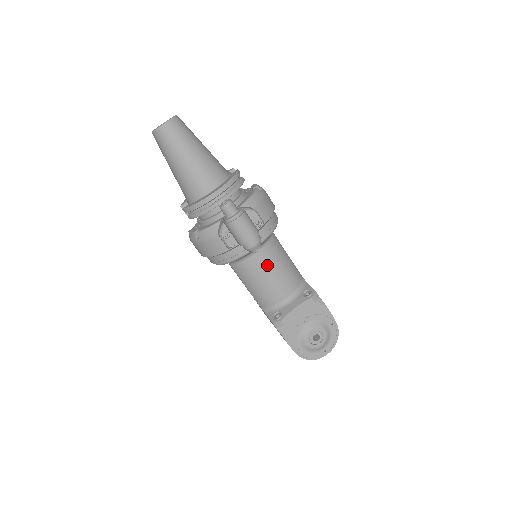
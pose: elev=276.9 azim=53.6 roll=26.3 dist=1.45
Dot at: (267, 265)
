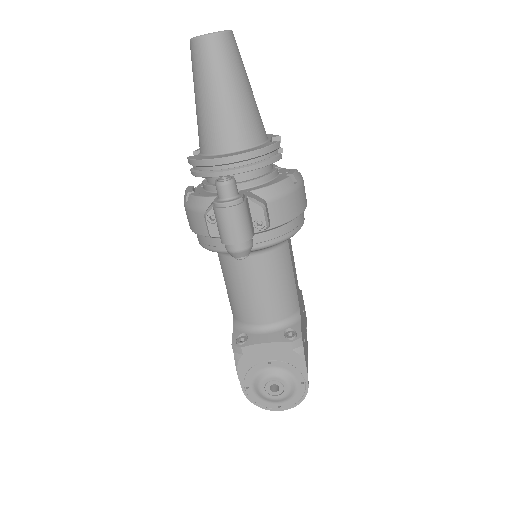
Dot at: (257, 276)
